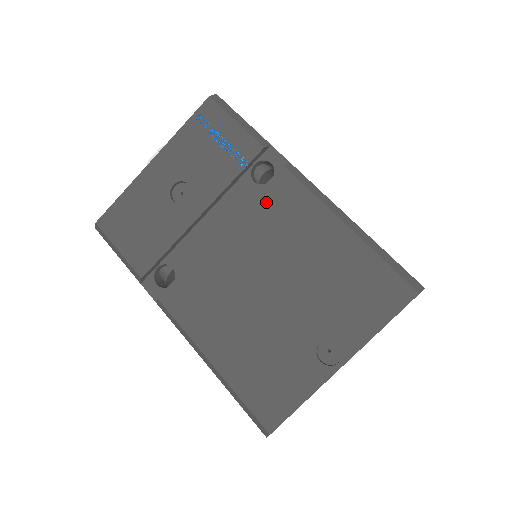
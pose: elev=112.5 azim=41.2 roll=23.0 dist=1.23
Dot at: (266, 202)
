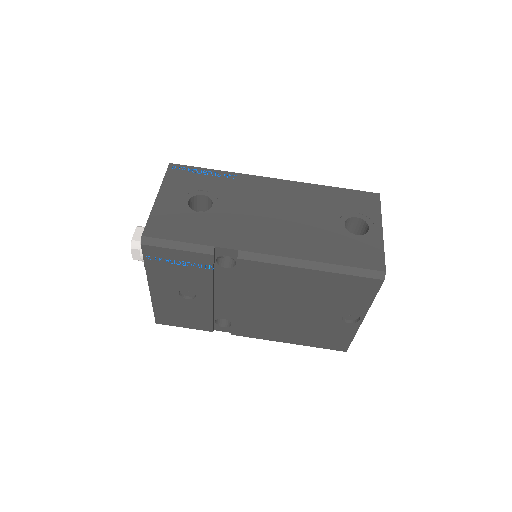
Dot at: (246, 279)
